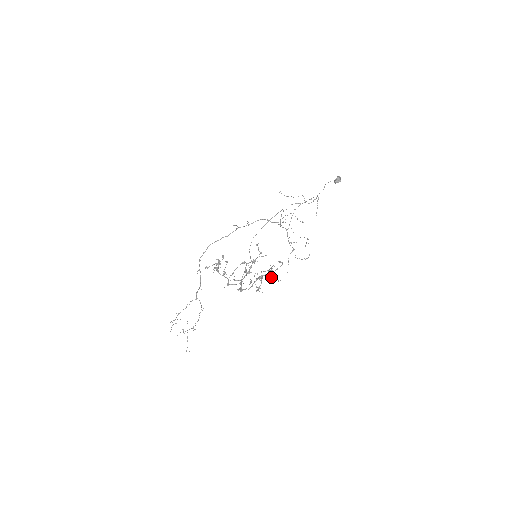
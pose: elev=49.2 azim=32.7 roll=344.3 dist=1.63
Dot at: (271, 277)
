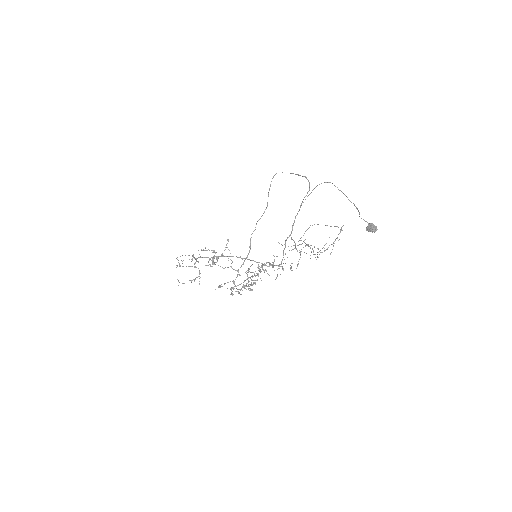
Dot at: occluded
